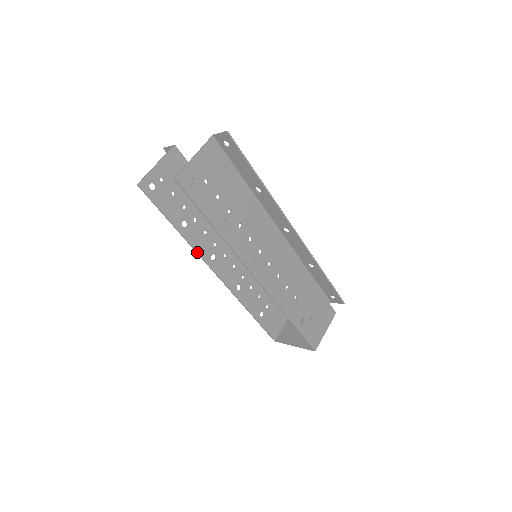
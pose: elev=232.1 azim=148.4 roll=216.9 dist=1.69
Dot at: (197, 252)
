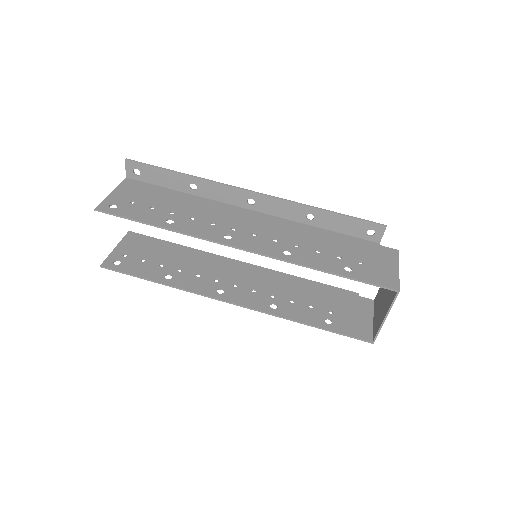
Dot at: (196, 293)
